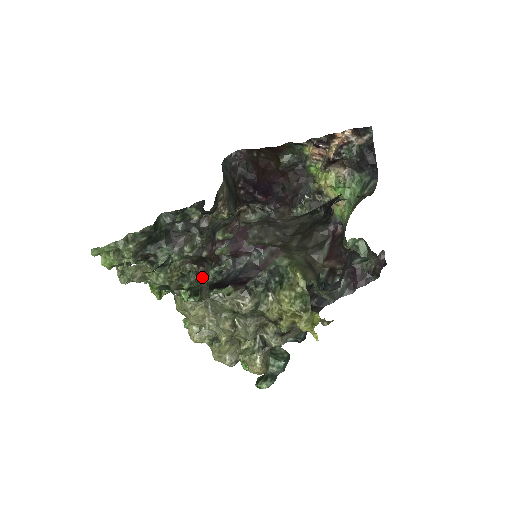
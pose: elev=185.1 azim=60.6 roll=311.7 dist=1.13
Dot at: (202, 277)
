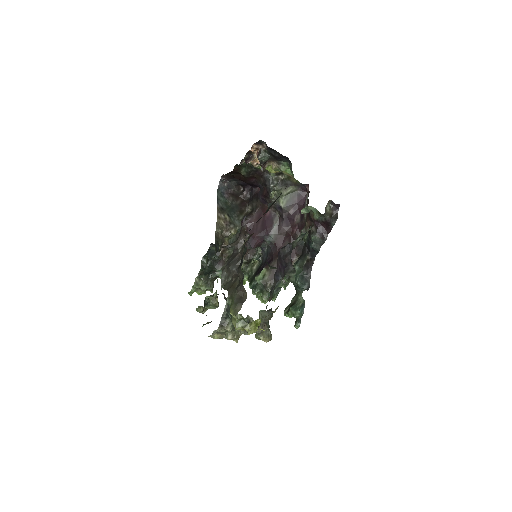
Dot at: (226, 299)
